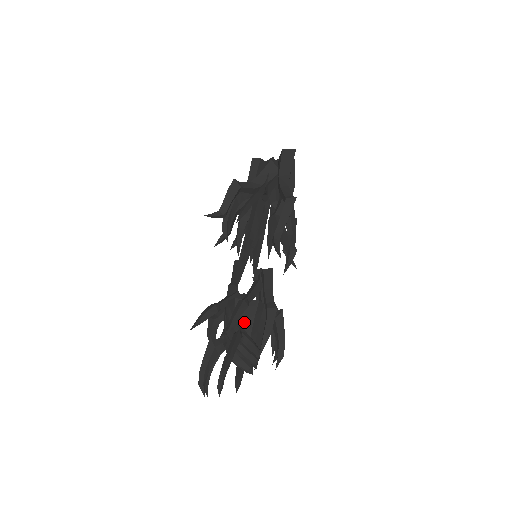
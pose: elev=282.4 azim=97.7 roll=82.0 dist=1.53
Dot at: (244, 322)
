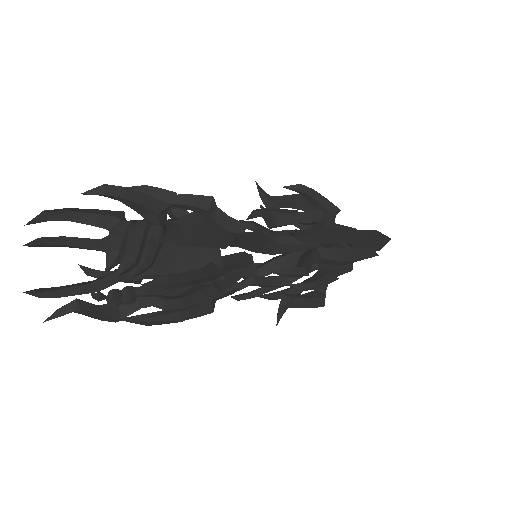
Dot at: (179, 228)
